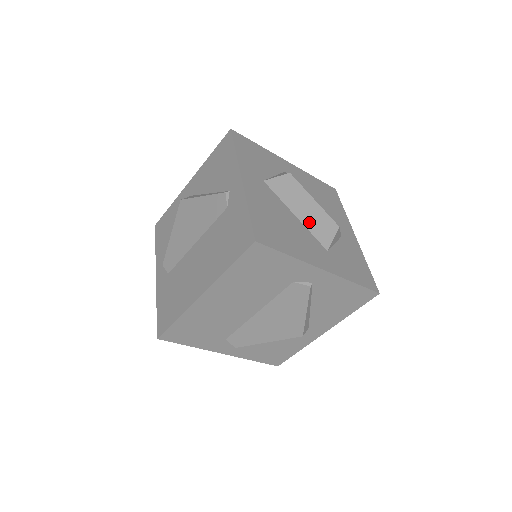
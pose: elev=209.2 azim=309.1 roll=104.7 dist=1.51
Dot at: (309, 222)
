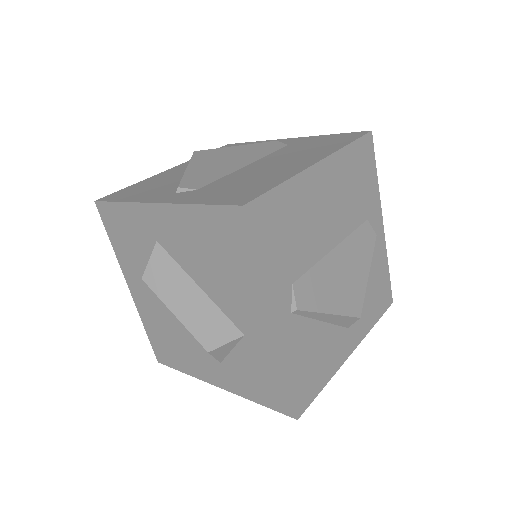
Dot at: occluded
